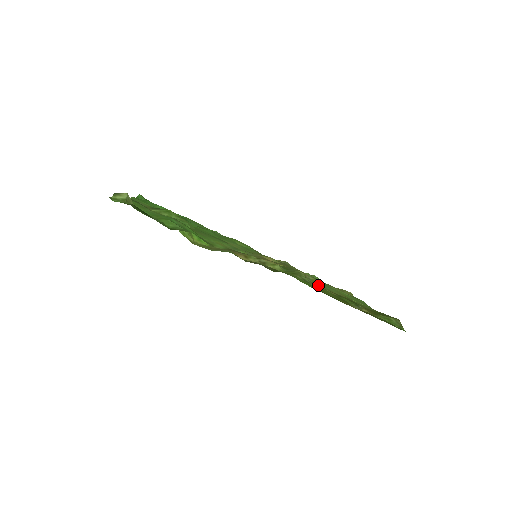
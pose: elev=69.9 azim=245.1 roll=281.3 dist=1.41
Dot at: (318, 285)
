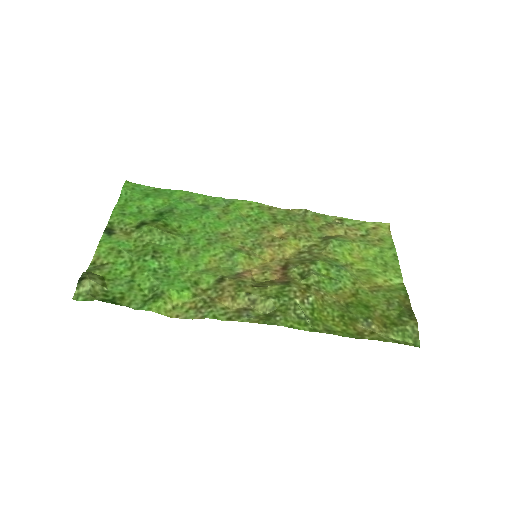
Dot at: (319, 307)
